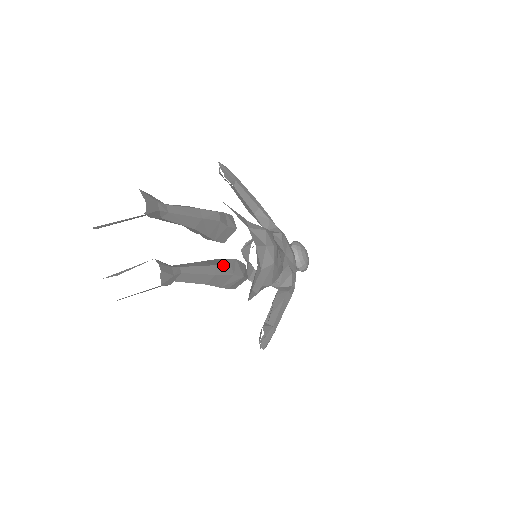
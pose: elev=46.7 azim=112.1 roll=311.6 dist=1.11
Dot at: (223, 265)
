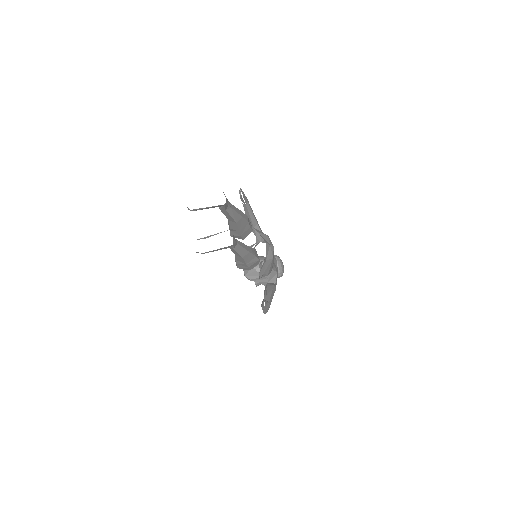
Dot at: occluded
